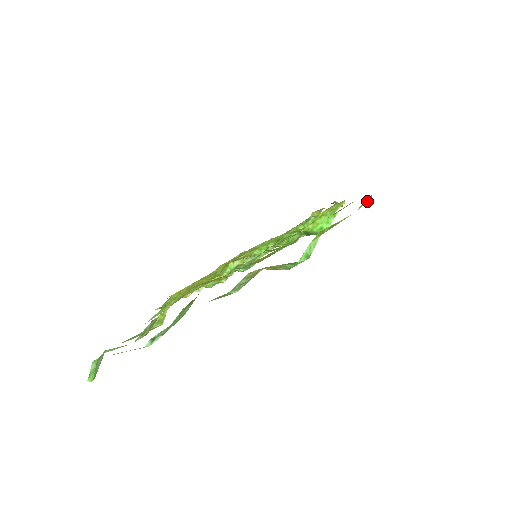
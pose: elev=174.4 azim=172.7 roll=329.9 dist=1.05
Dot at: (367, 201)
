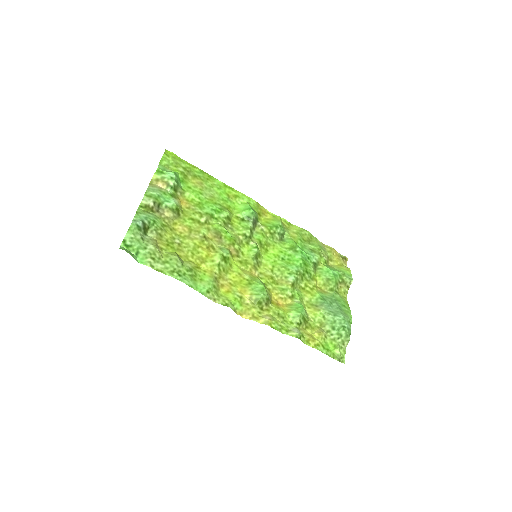
Dot at: (171, 153)
